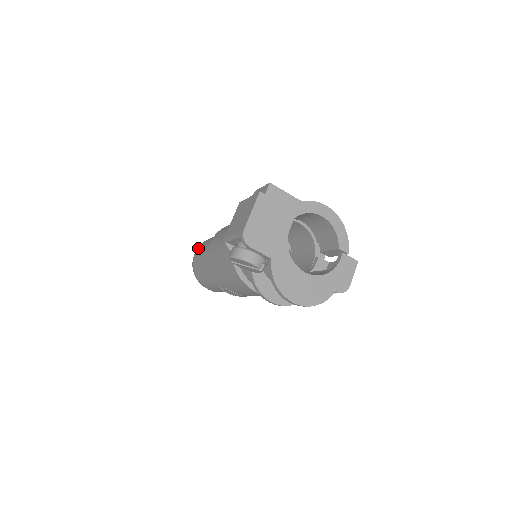
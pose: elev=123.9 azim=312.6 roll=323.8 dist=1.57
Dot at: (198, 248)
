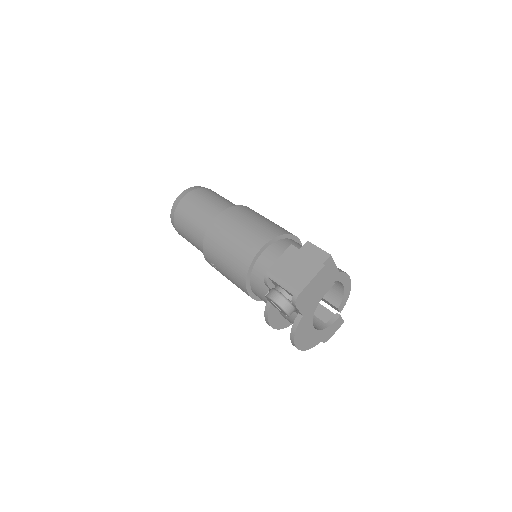
Dot at: (188, 195)
